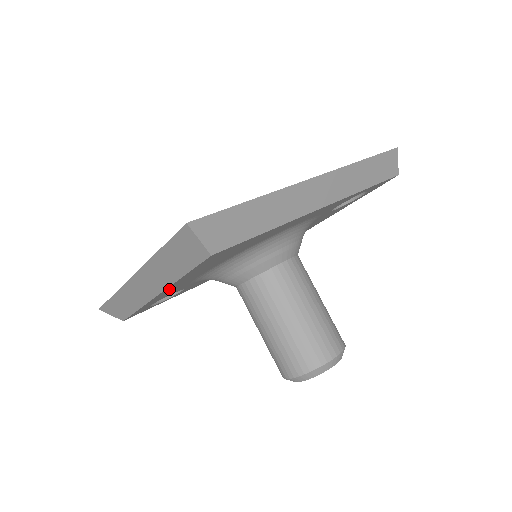
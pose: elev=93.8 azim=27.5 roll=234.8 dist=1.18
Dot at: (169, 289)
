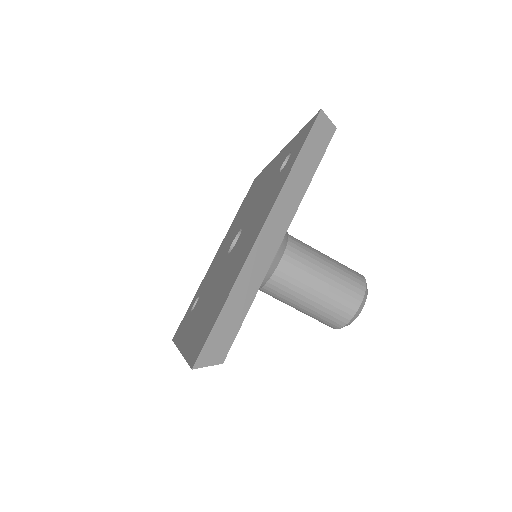
Dot at: occluded
